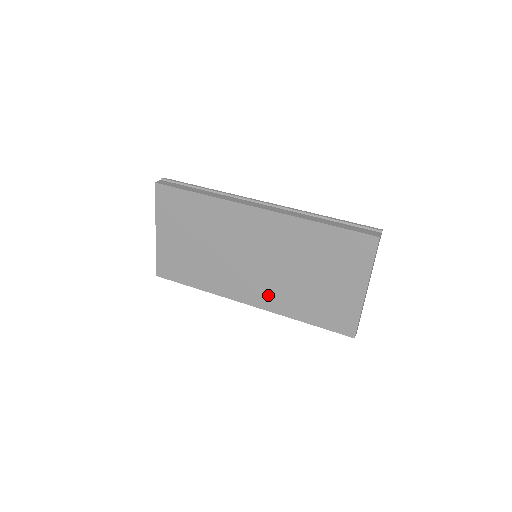
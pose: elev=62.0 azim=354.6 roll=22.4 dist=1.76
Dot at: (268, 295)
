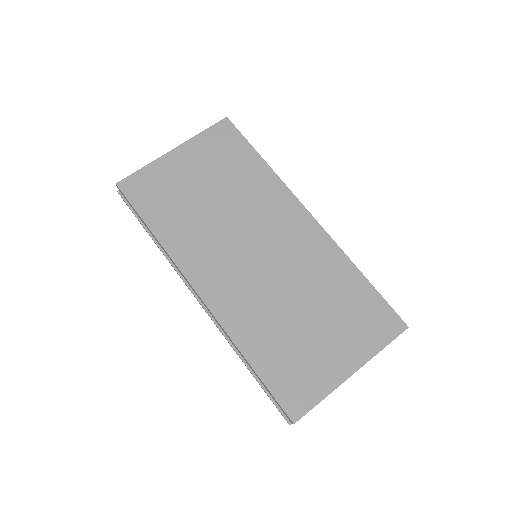
Dot at: (235, 300)
